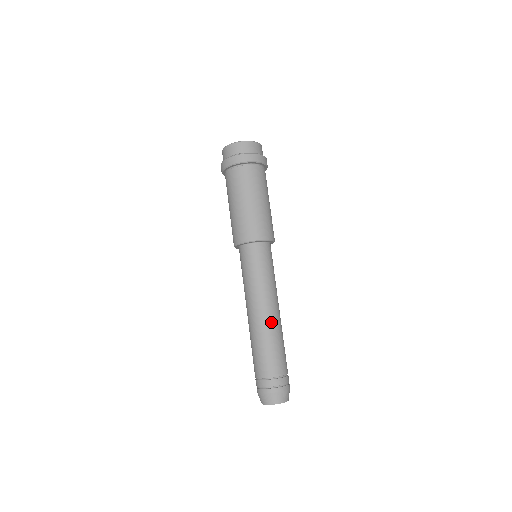
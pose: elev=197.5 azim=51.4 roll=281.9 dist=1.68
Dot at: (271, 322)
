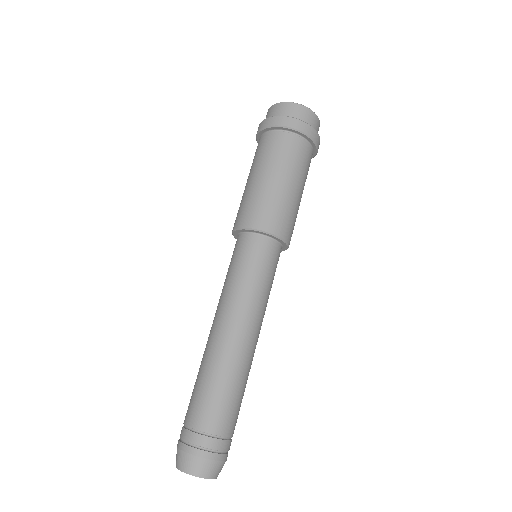
Dot at: (221, 346)
